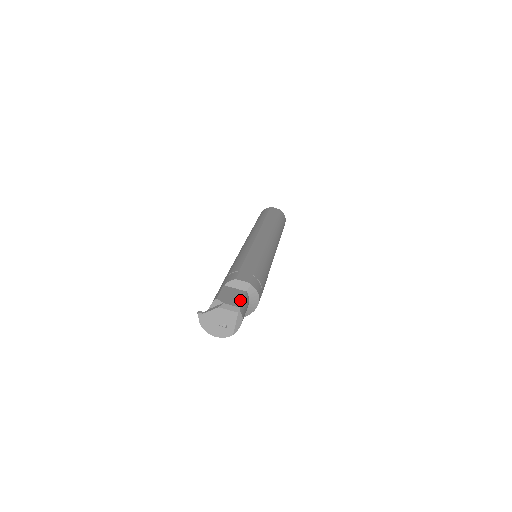
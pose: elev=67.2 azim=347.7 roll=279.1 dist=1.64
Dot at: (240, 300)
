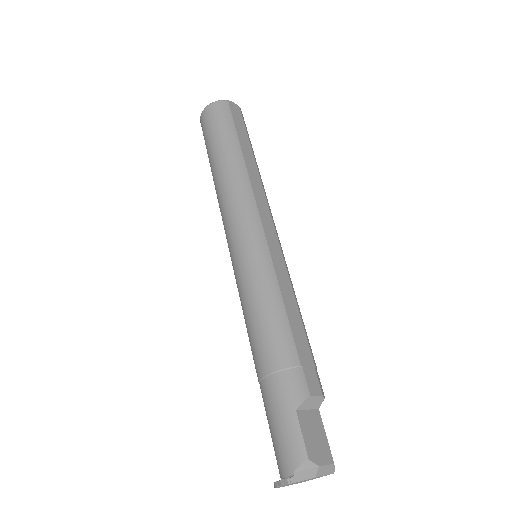
Dot at: (326, 442)
